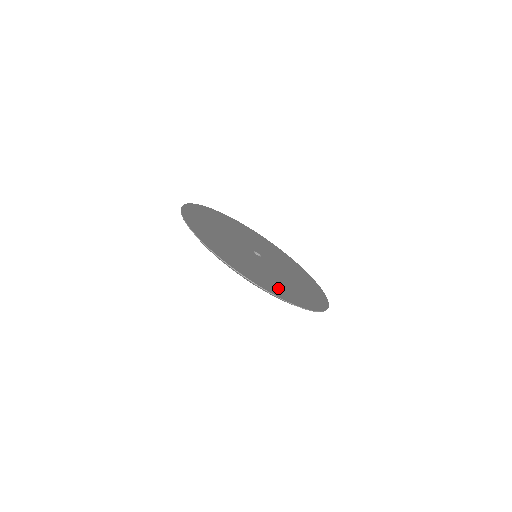
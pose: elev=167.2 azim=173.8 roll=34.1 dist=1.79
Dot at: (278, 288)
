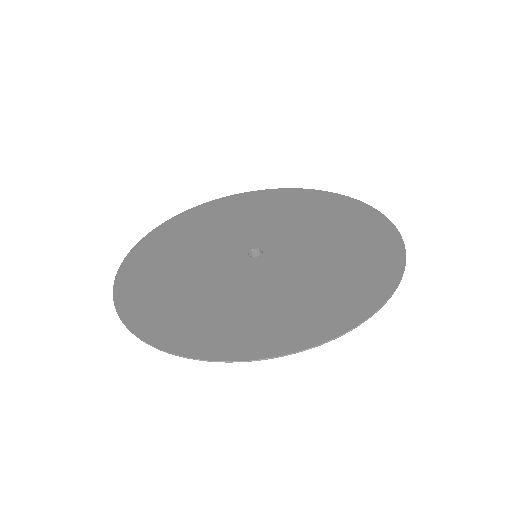
Dot at: (182, 320)
